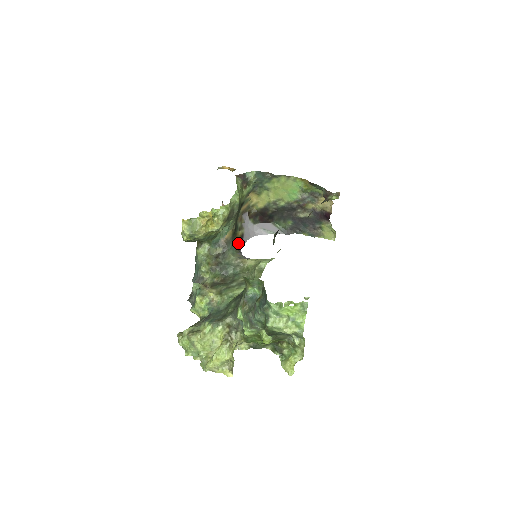
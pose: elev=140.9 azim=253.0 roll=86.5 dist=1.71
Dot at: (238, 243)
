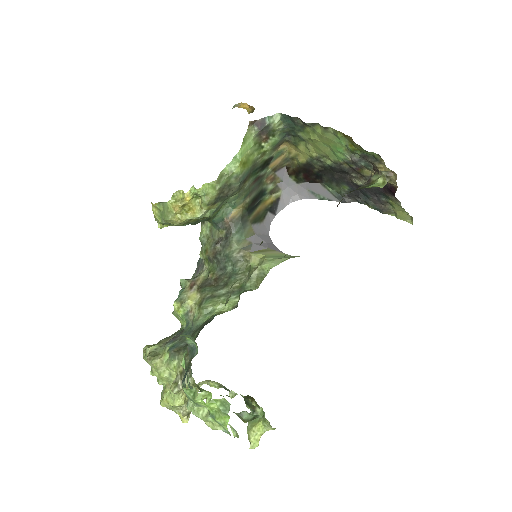
Dot at: (266, 214)
